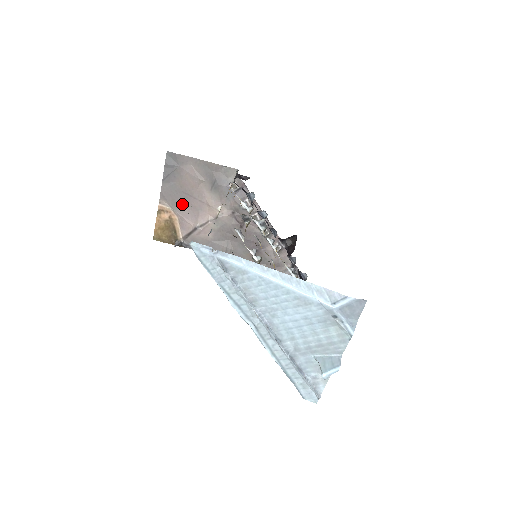
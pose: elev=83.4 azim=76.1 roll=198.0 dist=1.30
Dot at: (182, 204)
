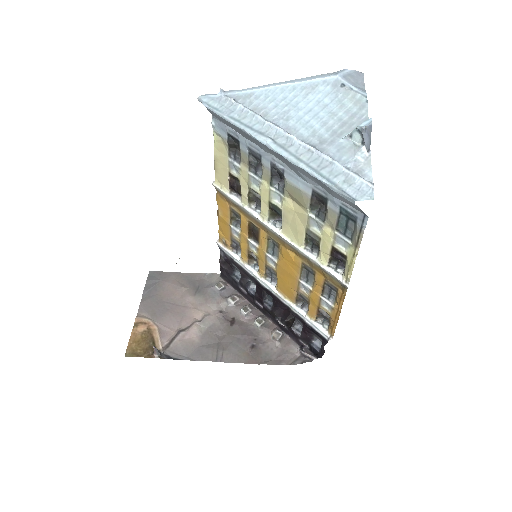
Dot at: (163, 313)
